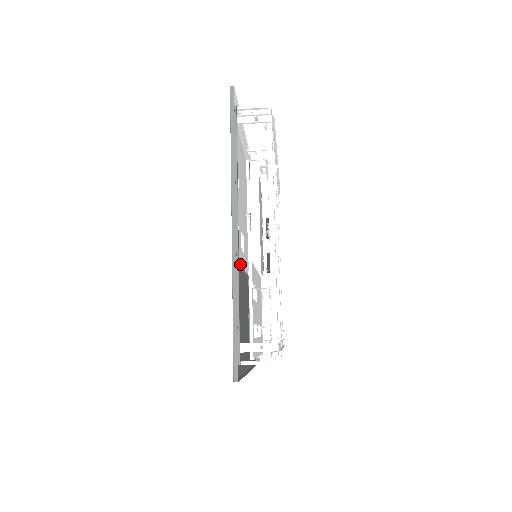
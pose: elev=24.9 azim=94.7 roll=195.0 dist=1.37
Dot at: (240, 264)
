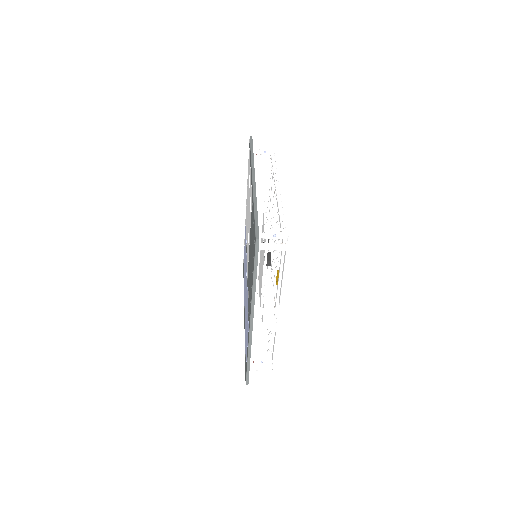
Dot at: occluded
